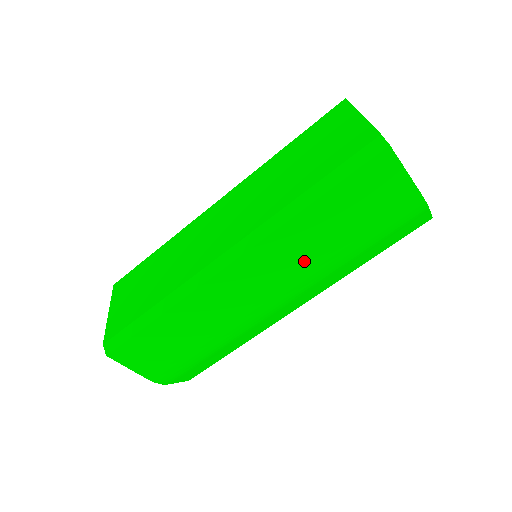
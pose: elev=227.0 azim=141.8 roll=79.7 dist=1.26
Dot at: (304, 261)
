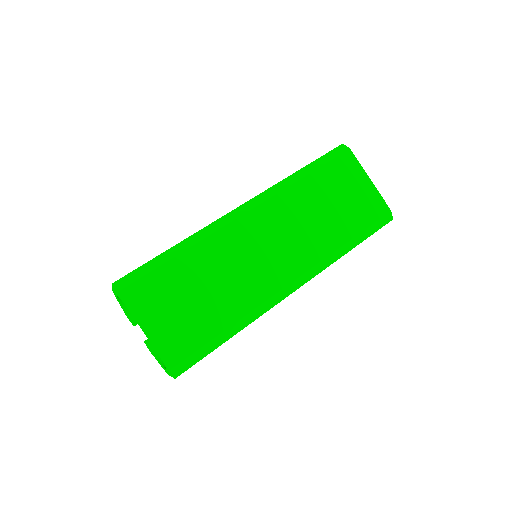
Dot at: occluded
